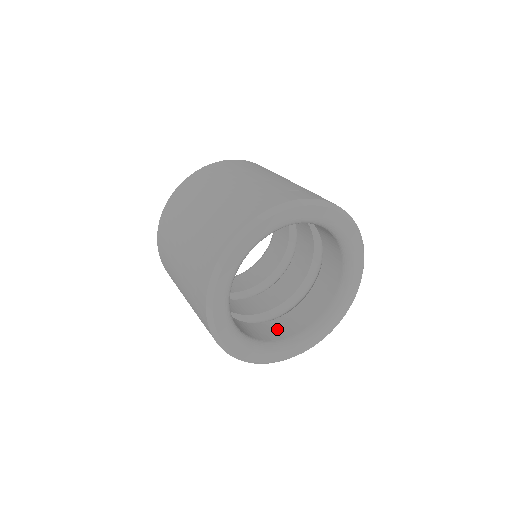
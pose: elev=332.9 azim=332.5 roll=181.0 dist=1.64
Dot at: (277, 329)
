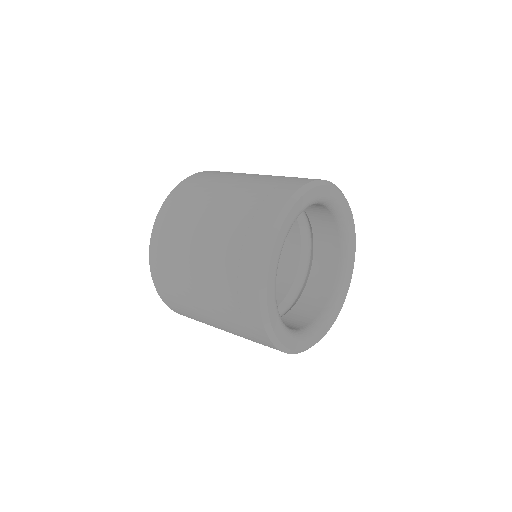
Dot at: (287, 324)
